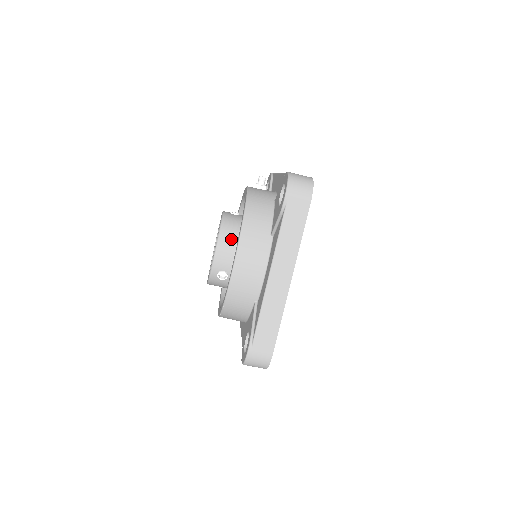
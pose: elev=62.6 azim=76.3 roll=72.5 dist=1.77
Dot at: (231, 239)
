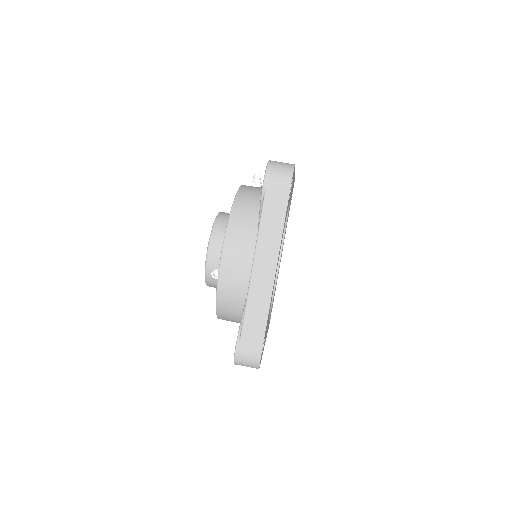
Dot at: (223, 236)
